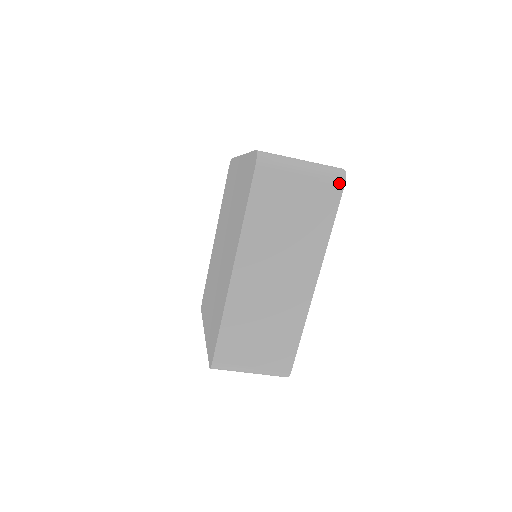
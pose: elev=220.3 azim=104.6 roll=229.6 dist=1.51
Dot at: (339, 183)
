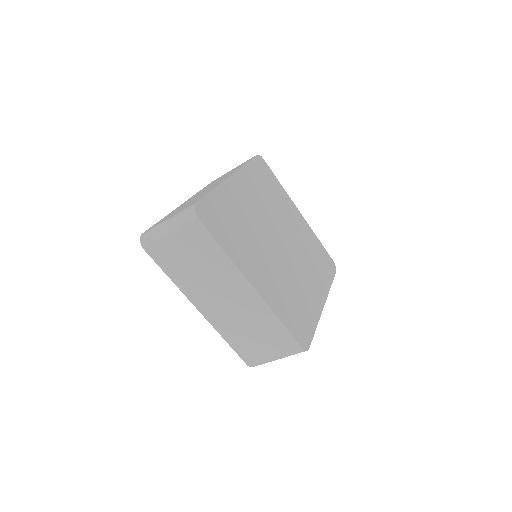
Dot at: (195, 221)
